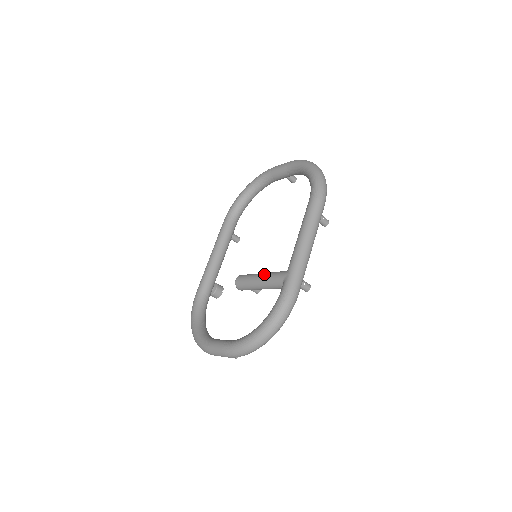
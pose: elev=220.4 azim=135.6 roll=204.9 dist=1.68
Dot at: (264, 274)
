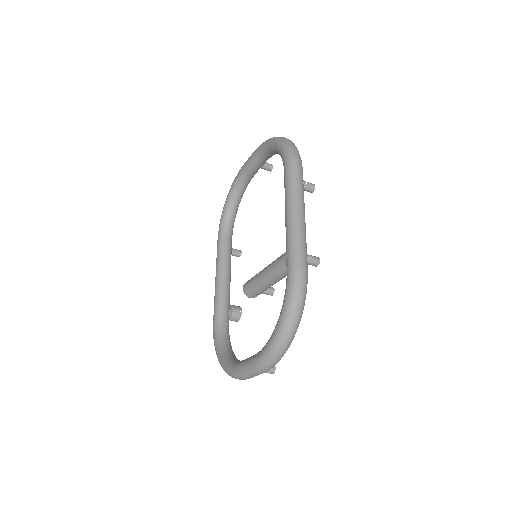
Dot at: (266, 267)
